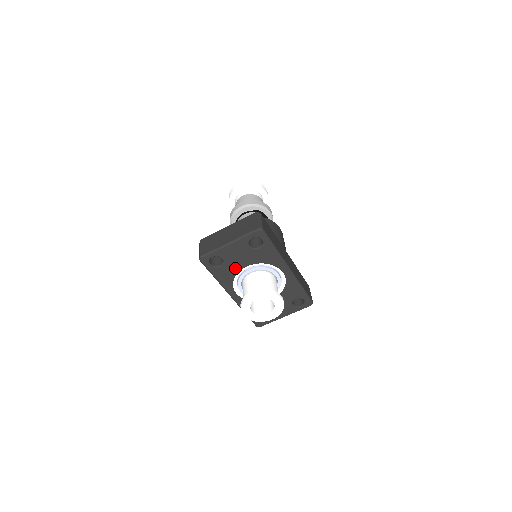
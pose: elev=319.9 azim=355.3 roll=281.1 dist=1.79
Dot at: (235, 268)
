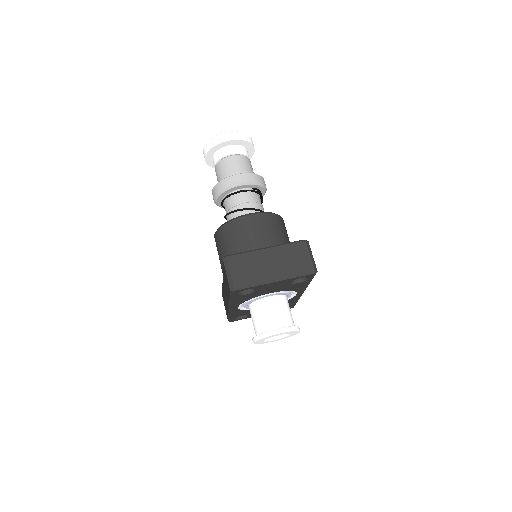
Dot at: (259, 294)
